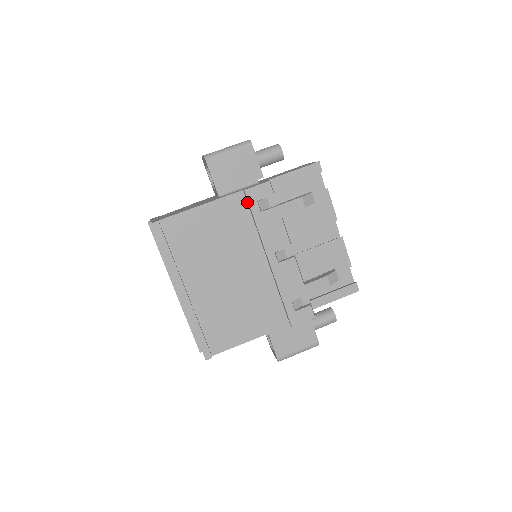
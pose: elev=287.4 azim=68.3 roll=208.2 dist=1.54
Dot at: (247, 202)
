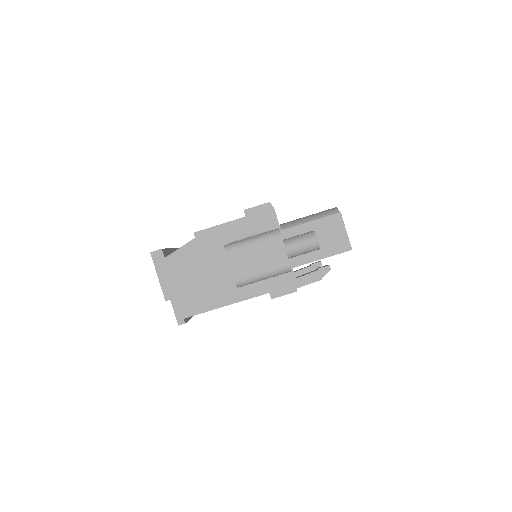
Dot at: occluded
